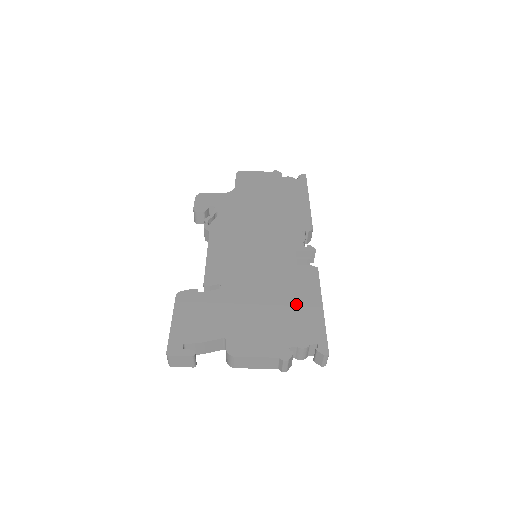
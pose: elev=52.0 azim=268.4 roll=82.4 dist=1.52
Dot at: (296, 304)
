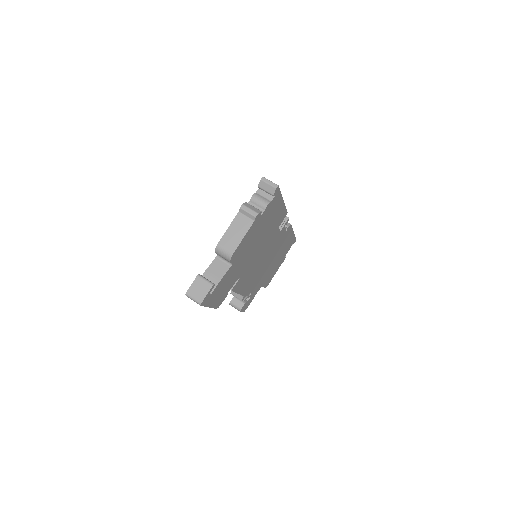
Dot at: occluded
